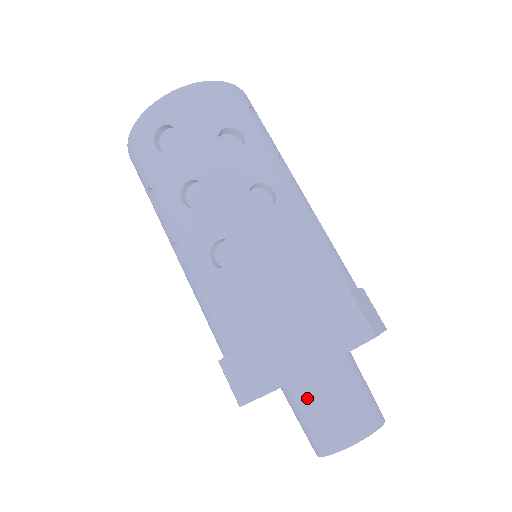
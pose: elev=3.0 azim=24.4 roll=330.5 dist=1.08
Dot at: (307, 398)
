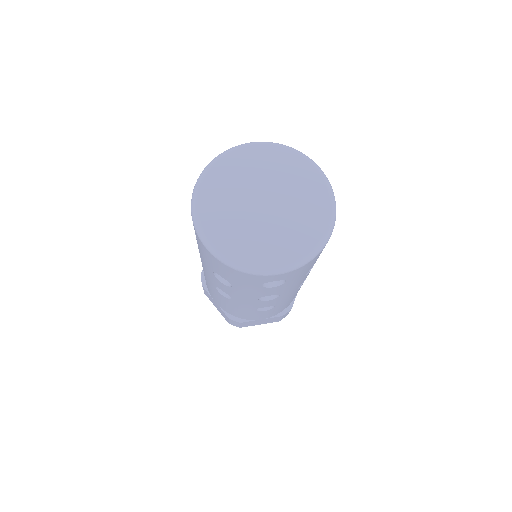
Dot at: occluded
